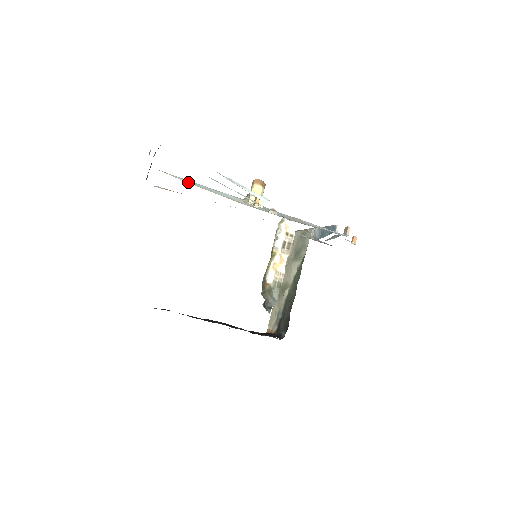
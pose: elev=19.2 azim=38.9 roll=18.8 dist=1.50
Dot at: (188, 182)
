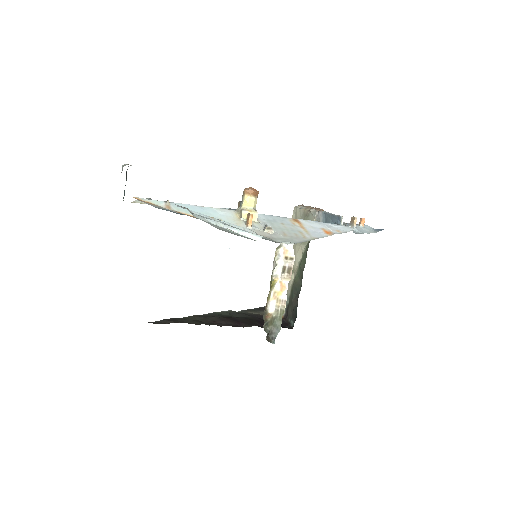
Dot at: (170, 207)
